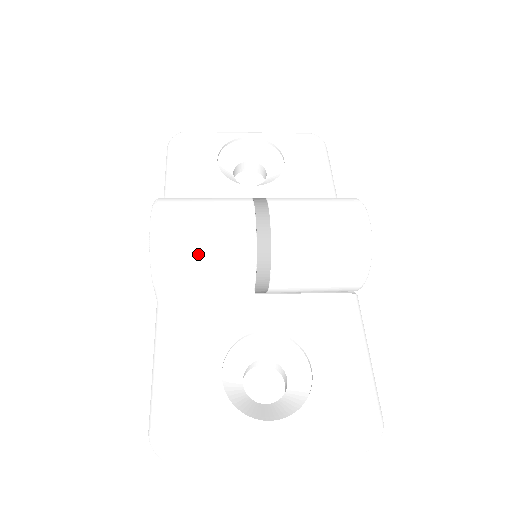
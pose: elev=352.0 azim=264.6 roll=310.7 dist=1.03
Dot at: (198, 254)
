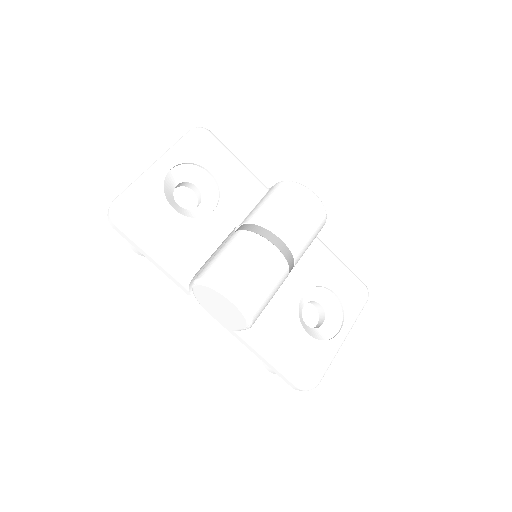
Dot at: (268, 295)
